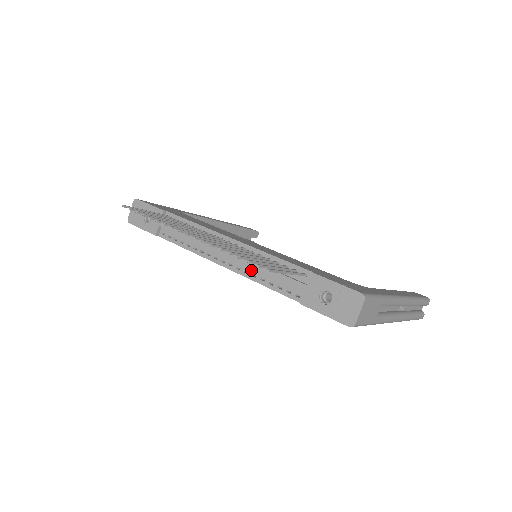
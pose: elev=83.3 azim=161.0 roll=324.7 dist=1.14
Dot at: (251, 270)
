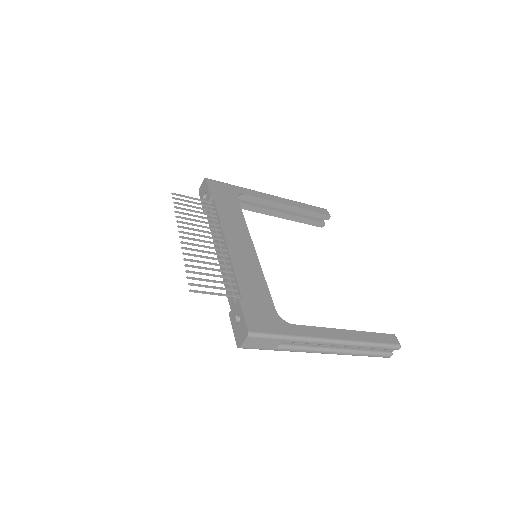
Dot at: occluded
